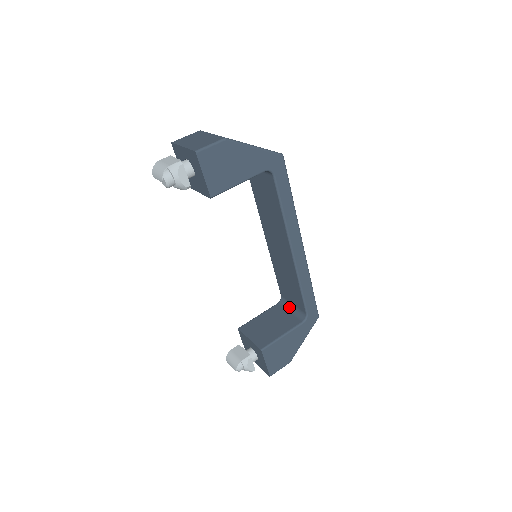
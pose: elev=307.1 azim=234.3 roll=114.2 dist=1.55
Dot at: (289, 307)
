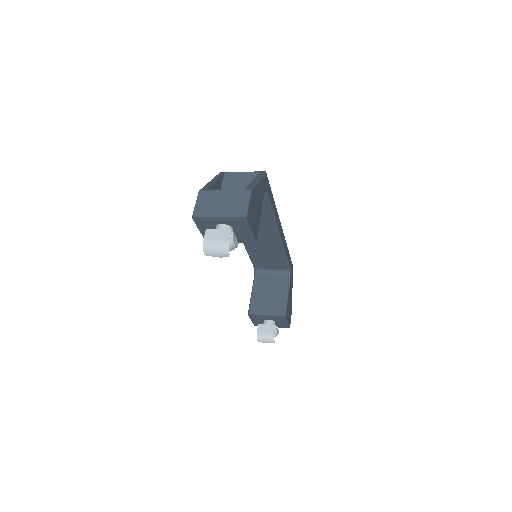
Dot at: (268, 273)
